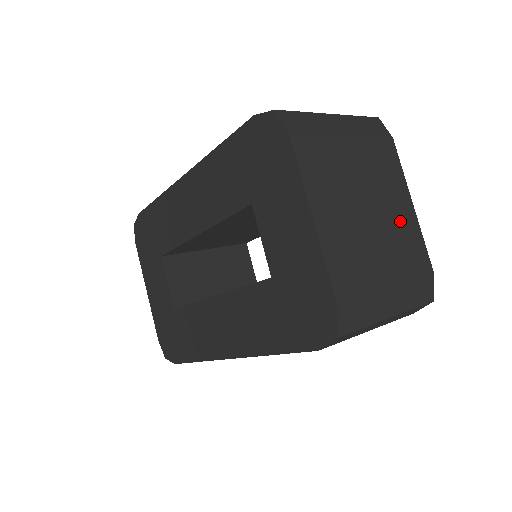
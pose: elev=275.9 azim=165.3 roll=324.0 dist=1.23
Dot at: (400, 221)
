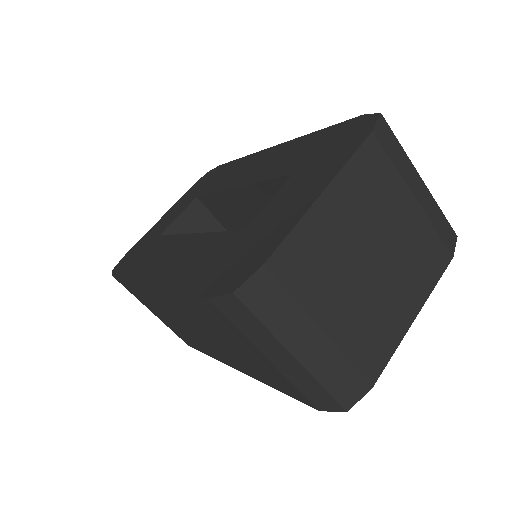
Dot at: (390, 309)
